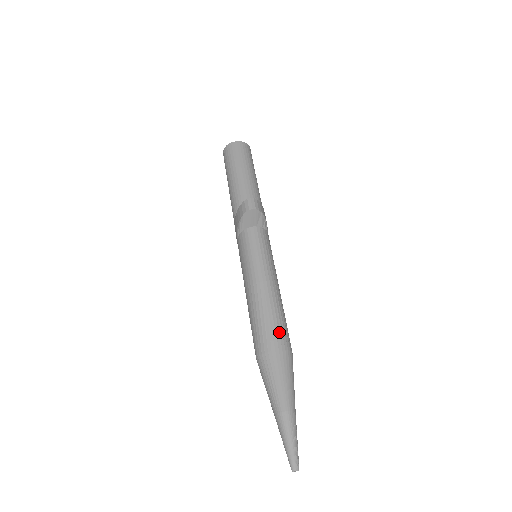
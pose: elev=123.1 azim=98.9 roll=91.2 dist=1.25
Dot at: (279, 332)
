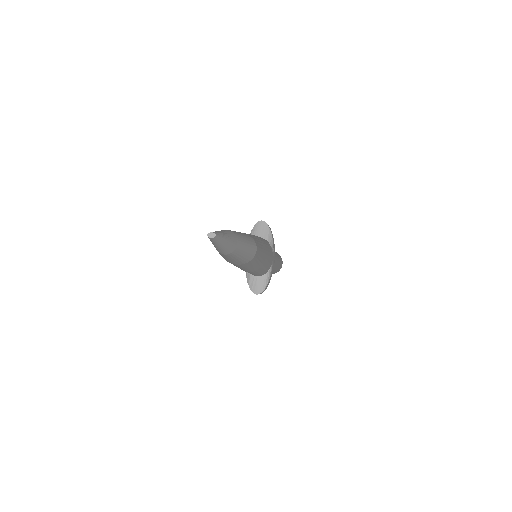
Dot at: occluded
